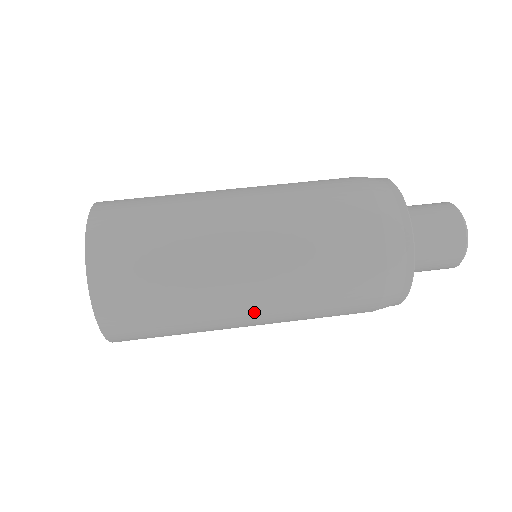
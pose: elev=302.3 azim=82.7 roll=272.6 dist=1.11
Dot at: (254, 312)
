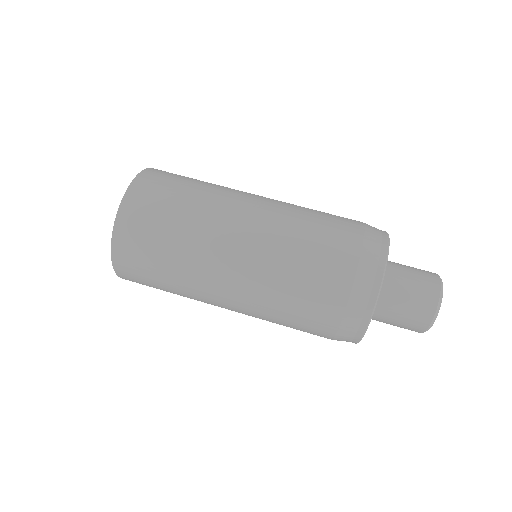
Dot at: (230, 308)
